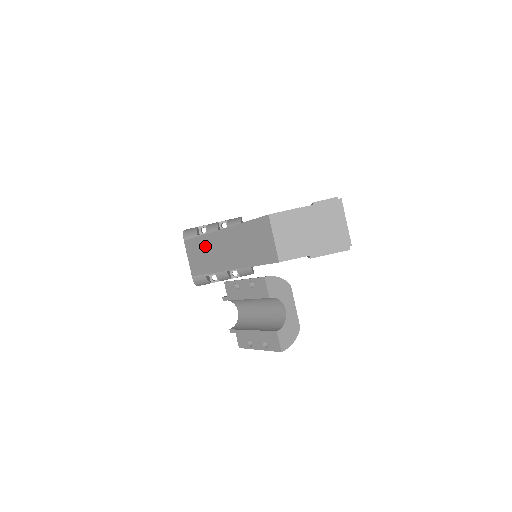
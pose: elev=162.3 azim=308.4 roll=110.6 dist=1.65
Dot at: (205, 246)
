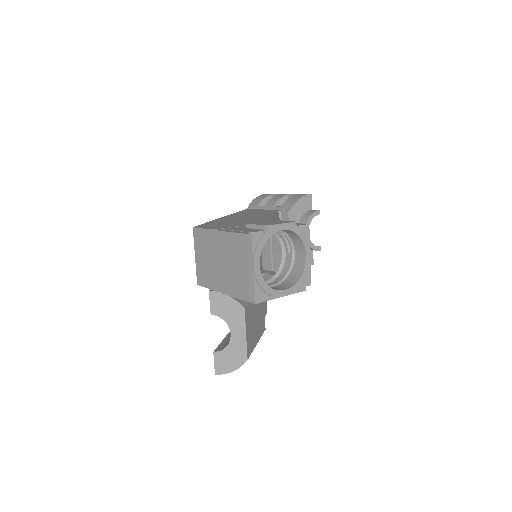
Dot at: occluded
